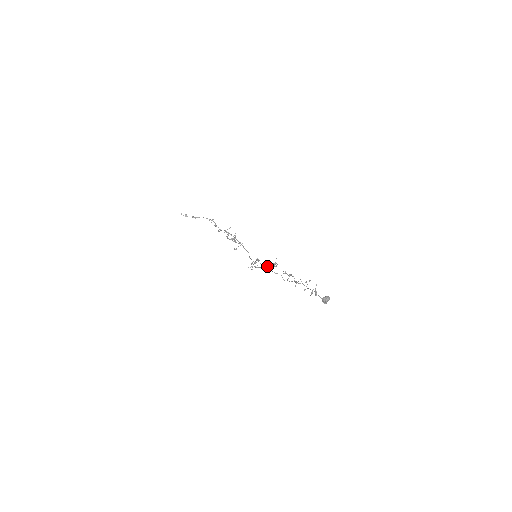
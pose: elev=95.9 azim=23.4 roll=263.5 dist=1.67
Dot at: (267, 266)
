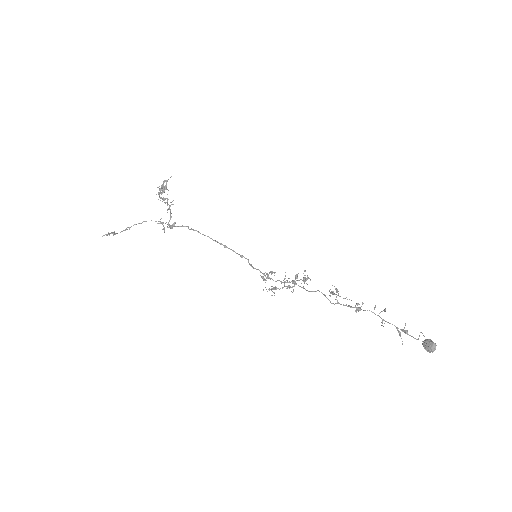
Dot at: (293, 283)
